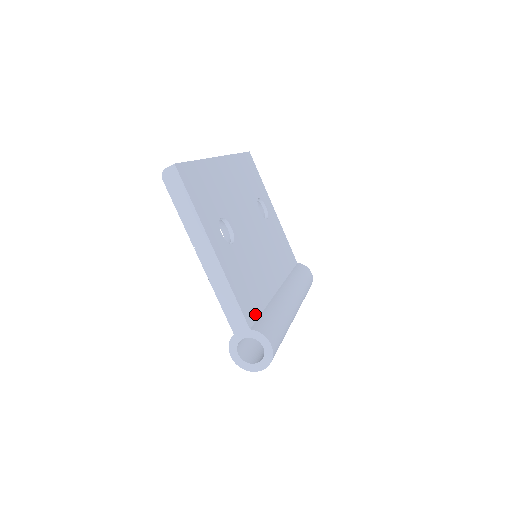
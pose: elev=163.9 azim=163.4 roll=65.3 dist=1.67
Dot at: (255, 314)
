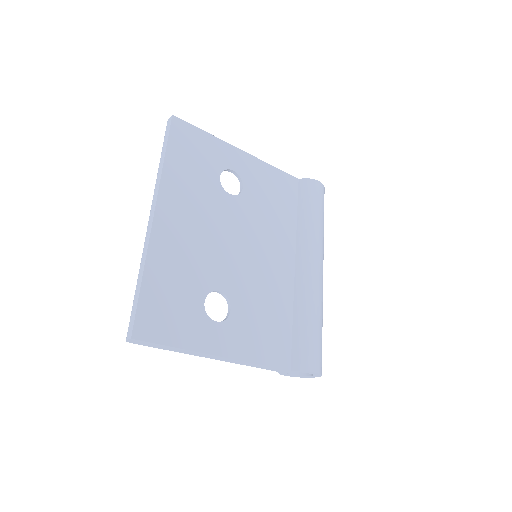
Dot at: (287, 345)
